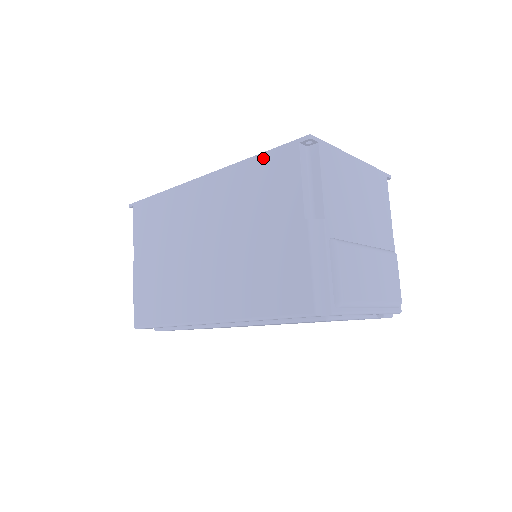
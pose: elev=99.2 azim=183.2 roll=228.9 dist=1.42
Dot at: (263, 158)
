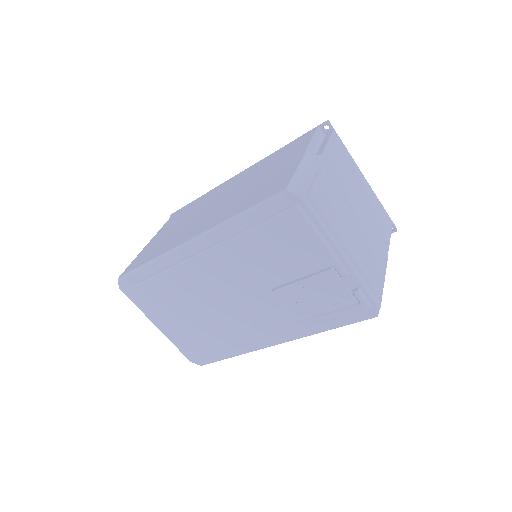
Dot at: (289, 144)
